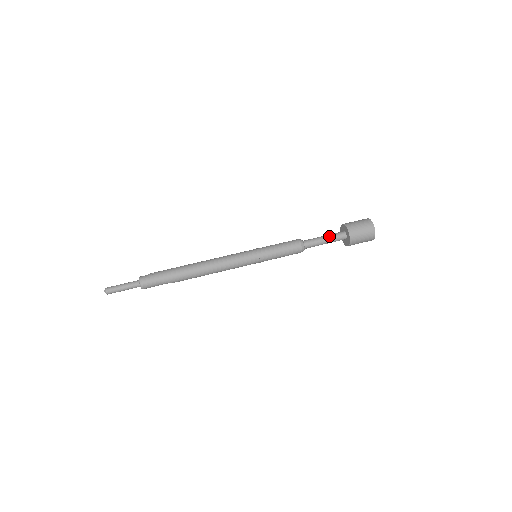
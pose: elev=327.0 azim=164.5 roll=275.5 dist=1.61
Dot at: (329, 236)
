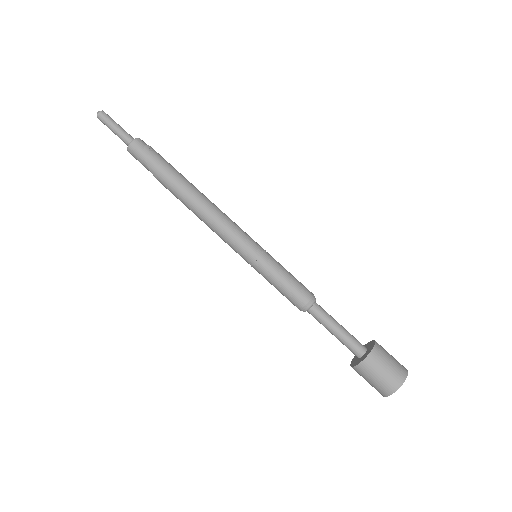
Dot at: (346, 333)
